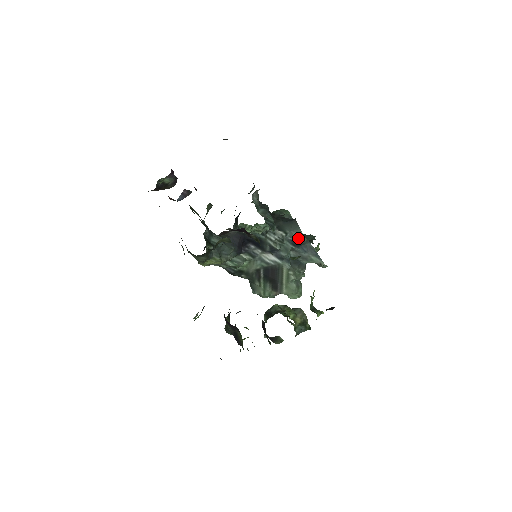
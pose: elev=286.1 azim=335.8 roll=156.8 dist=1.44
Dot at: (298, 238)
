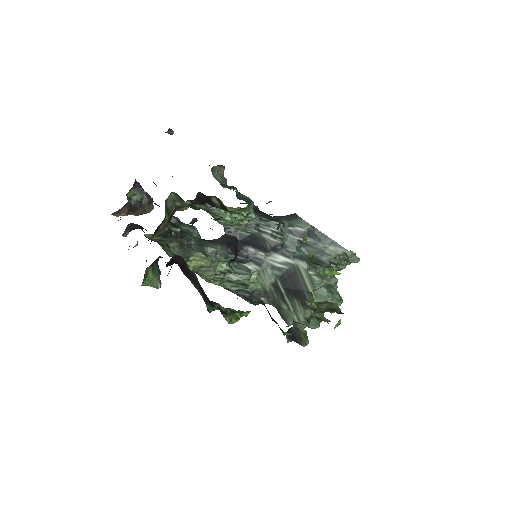
Dot at: (300, 226)
